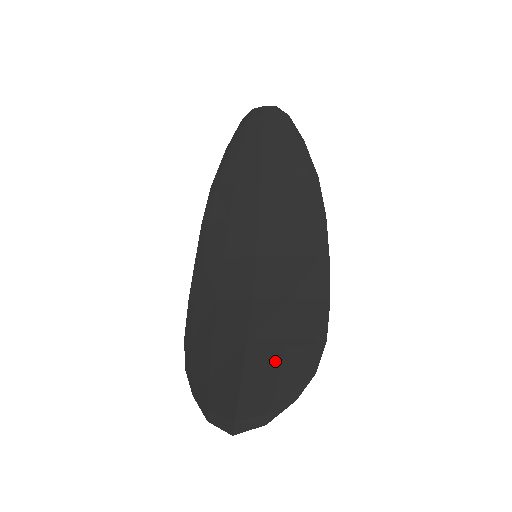
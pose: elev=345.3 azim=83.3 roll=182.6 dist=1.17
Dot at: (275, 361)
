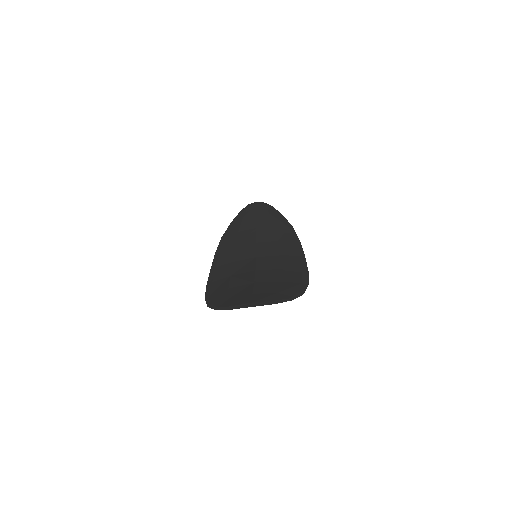
Dot at: (275, 287)
